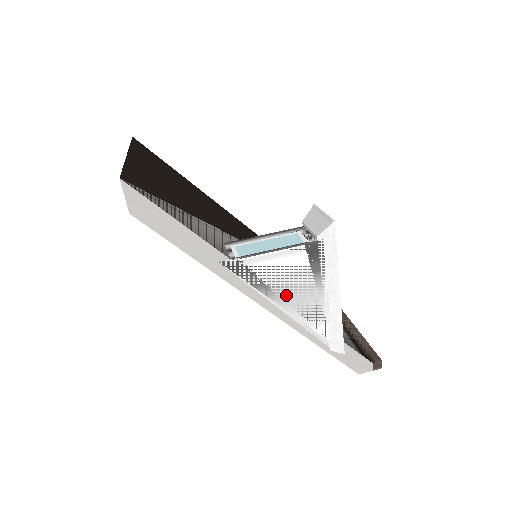
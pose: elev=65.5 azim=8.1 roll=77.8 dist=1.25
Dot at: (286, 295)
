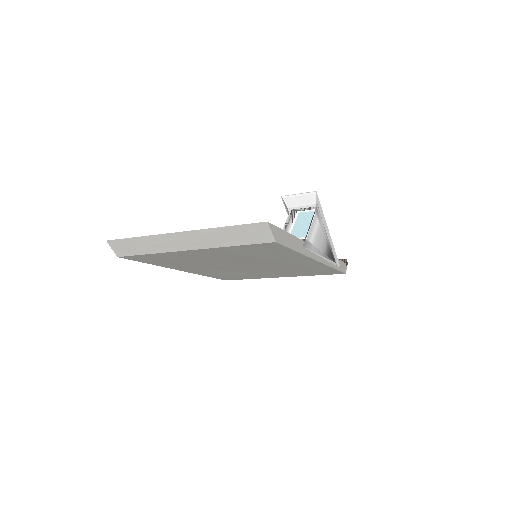
Dot at: (320, 247)
